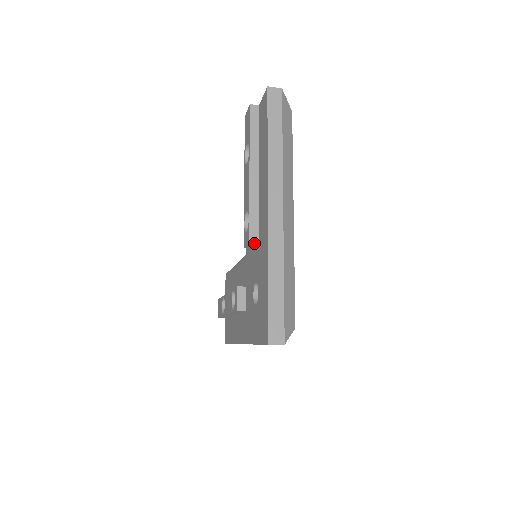
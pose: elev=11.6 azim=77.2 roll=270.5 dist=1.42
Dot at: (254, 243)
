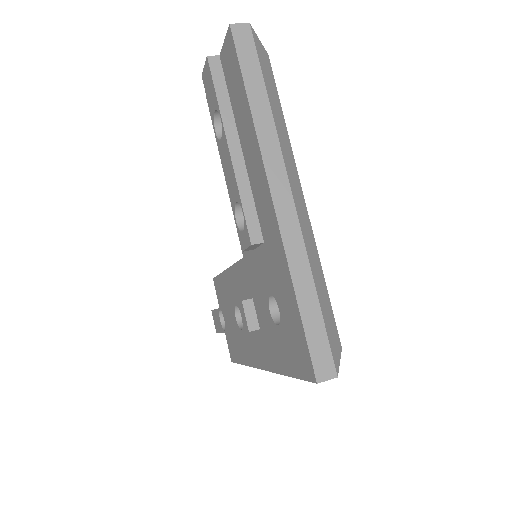
Dot at: (257, 244)
